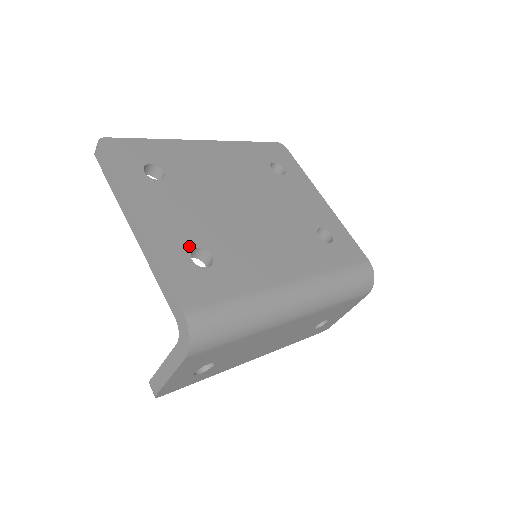
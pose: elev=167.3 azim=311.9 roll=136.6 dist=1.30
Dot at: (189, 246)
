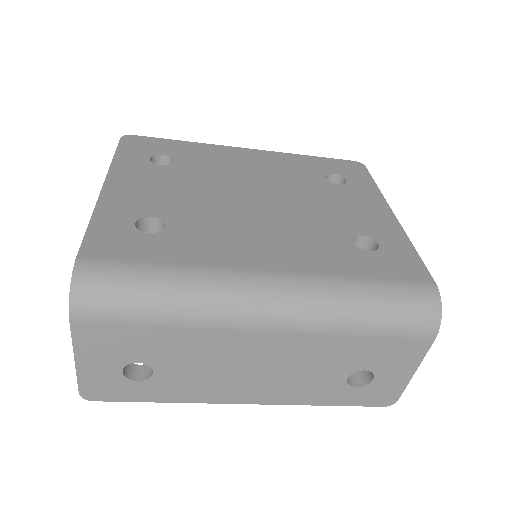
Dot at: (143, 213)
